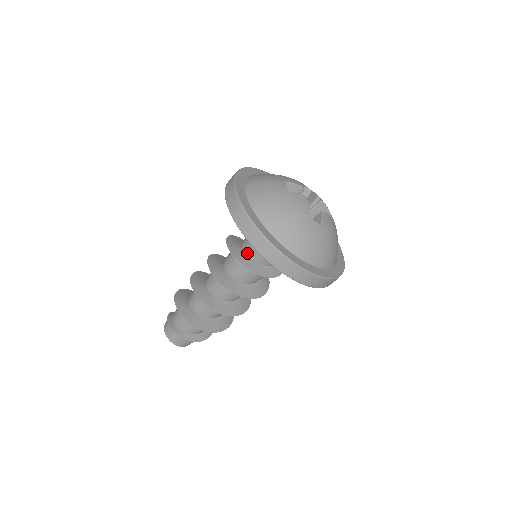
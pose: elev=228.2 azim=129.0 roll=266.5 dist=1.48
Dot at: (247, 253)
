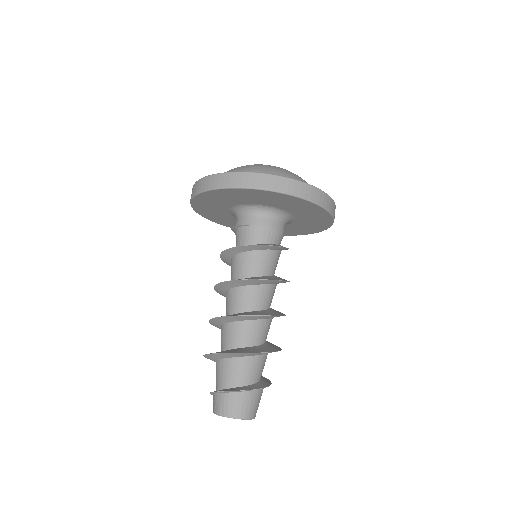
Dot at: occluded
